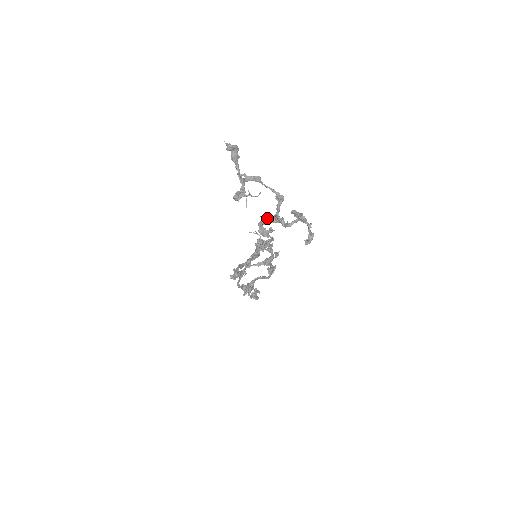
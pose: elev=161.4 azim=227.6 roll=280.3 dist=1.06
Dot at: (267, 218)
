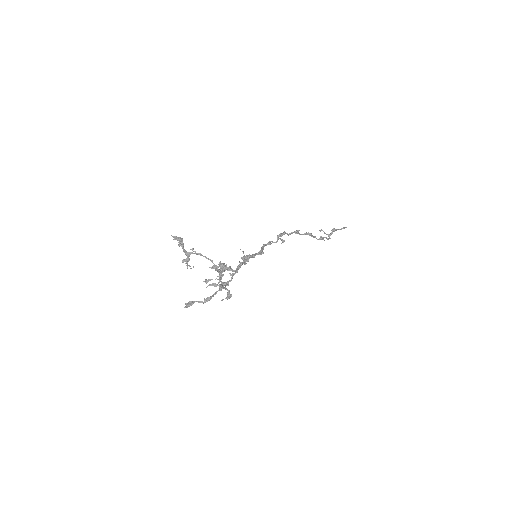
Dot at: (223, 264)
